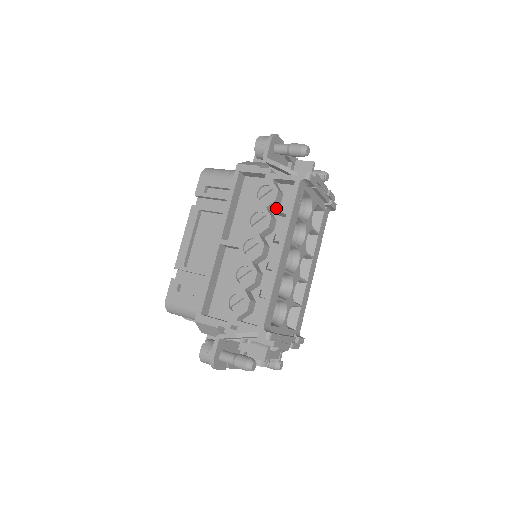
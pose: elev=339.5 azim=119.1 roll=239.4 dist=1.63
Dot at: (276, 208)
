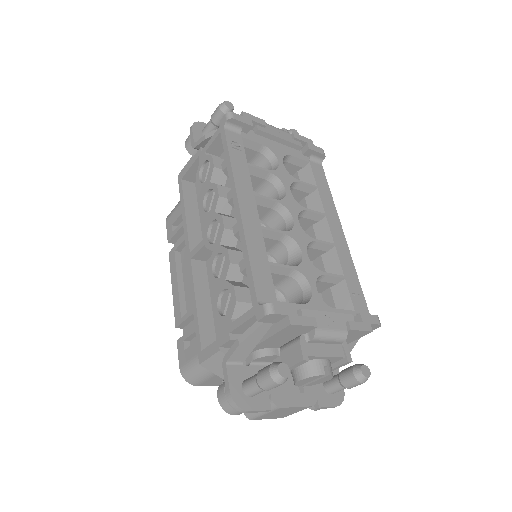
Dot at: (227, 179)
